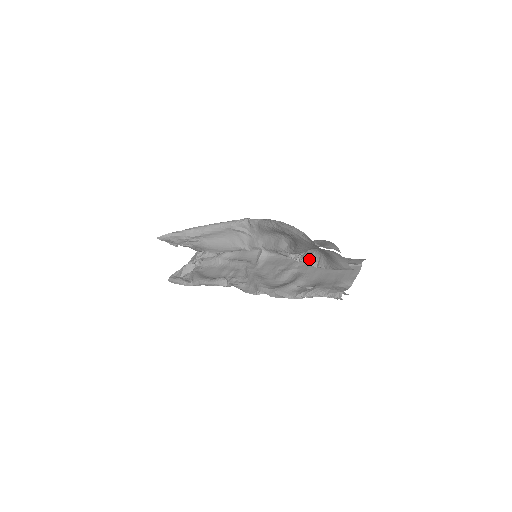
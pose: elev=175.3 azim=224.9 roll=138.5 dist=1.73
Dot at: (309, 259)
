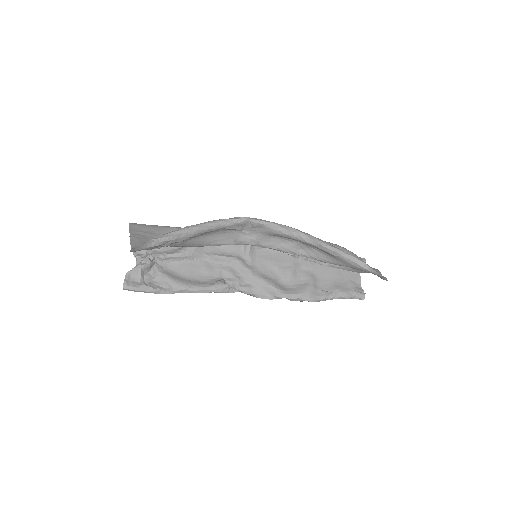
Dot at: occluded
